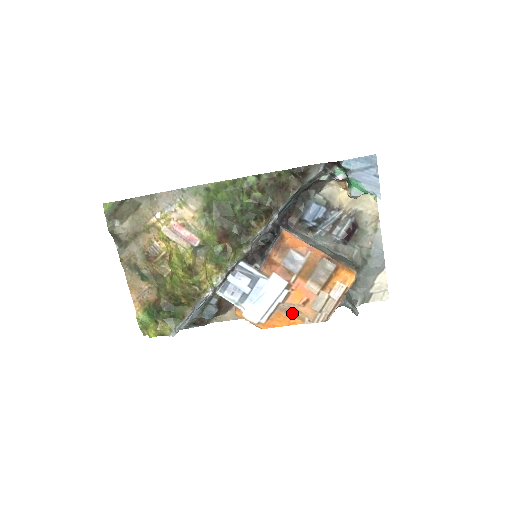
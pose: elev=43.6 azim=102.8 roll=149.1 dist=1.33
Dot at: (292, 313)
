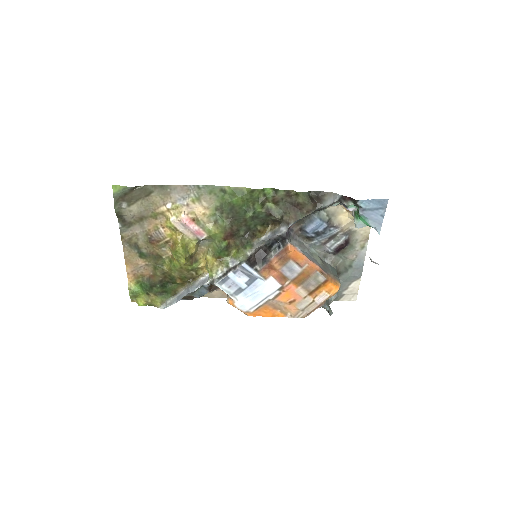
Dot at: (278, 308)
